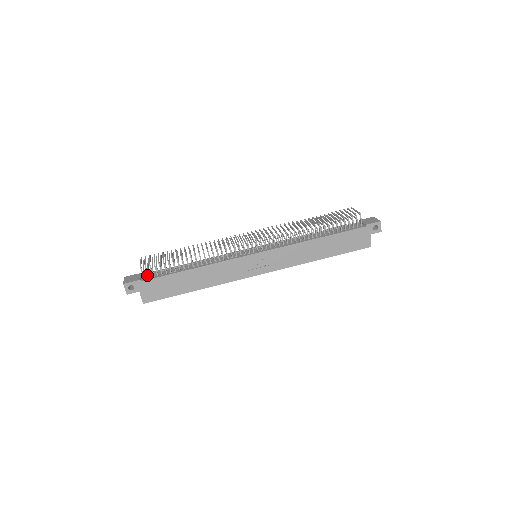
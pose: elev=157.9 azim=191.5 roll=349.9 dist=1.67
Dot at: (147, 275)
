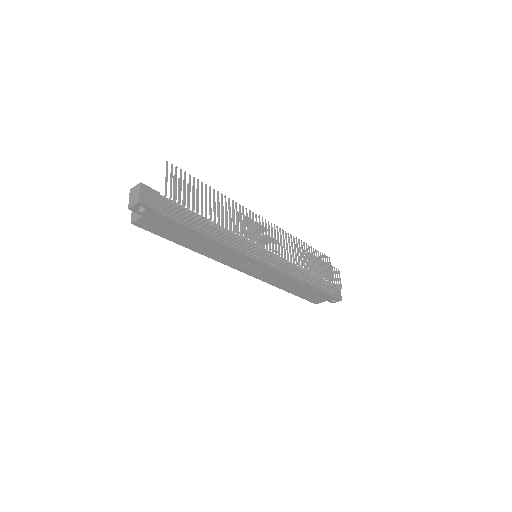
Dot at: (168, 210)
